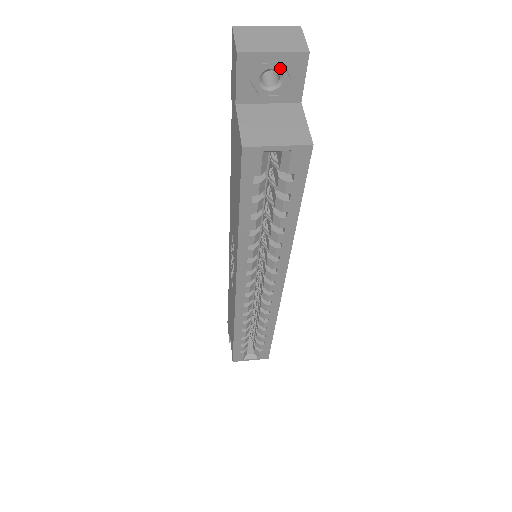
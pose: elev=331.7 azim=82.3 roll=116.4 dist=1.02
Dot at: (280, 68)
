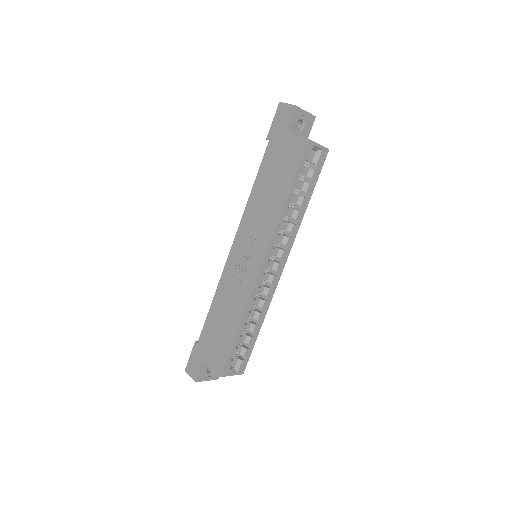
Dot at: (305, 120)
